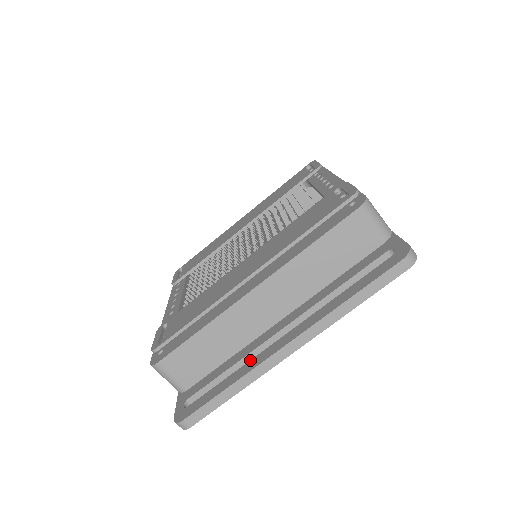
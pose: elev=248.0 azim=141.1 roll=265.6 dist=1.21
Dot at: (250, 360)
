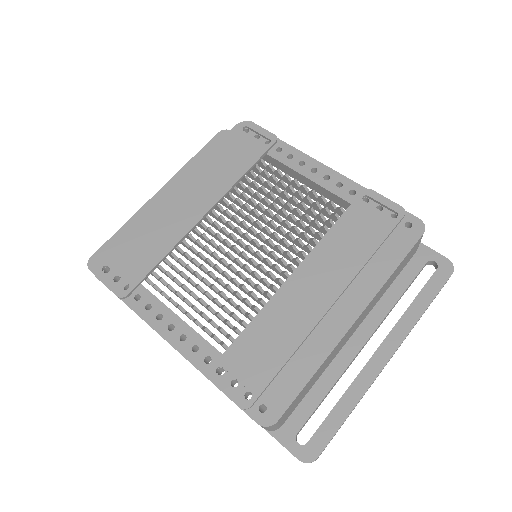
Dot at: (354, 381)
